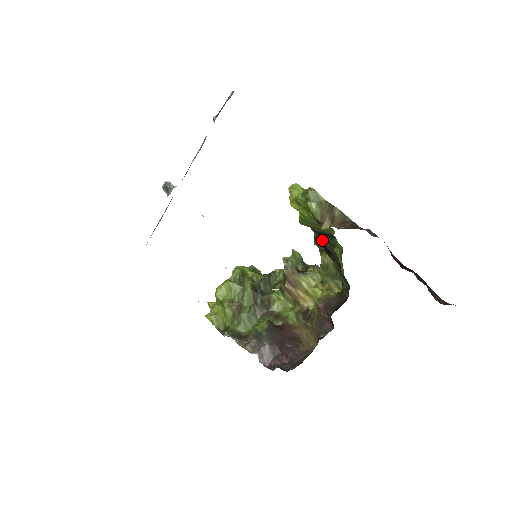
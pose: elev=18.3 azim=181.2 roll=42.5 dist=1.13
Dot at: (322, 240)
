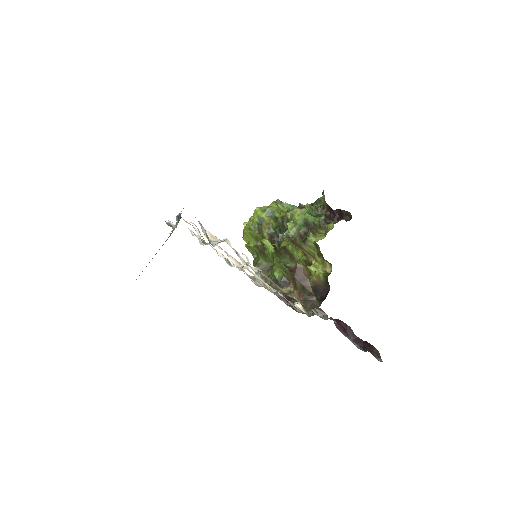
Dot at: occluded
